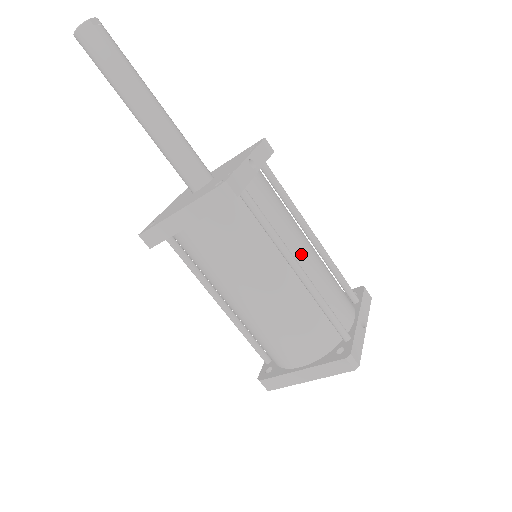
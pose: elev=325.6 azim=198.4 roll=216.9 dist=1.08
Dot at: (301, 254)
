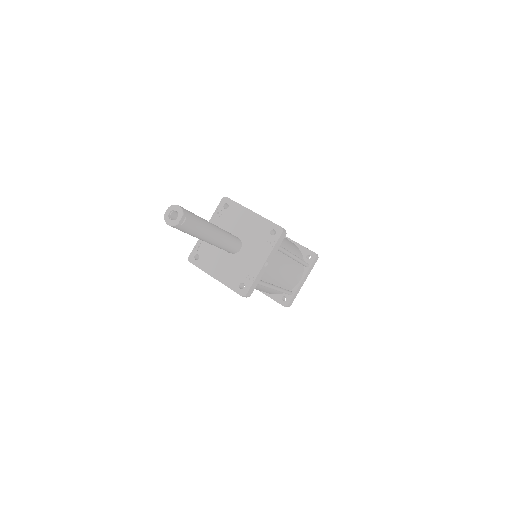
Dot at: (280, 278)
